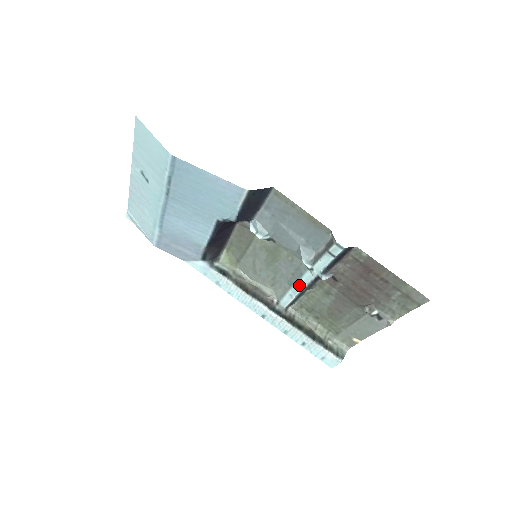
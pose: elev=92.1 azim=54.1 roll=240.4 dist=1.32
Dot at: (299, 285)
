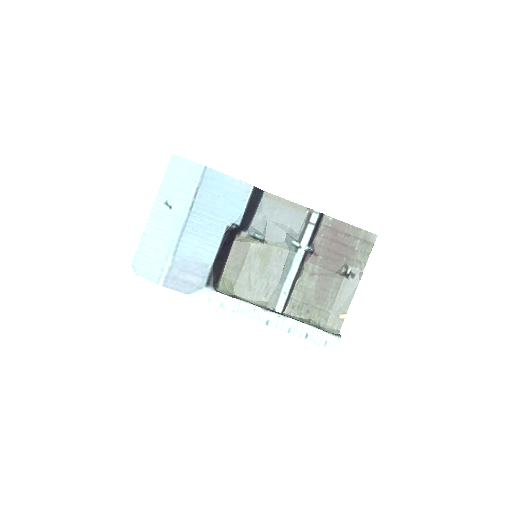
Dot at: (291, 274)
